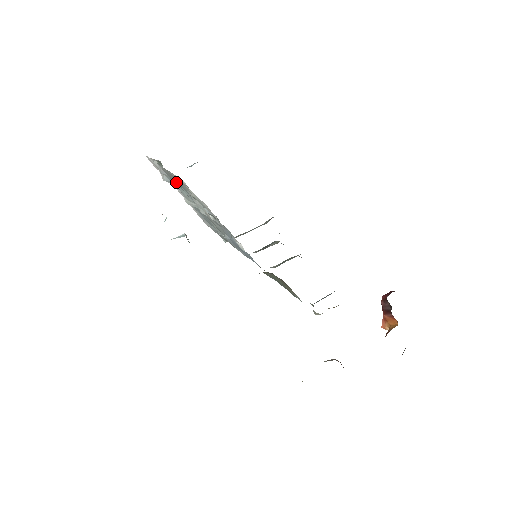
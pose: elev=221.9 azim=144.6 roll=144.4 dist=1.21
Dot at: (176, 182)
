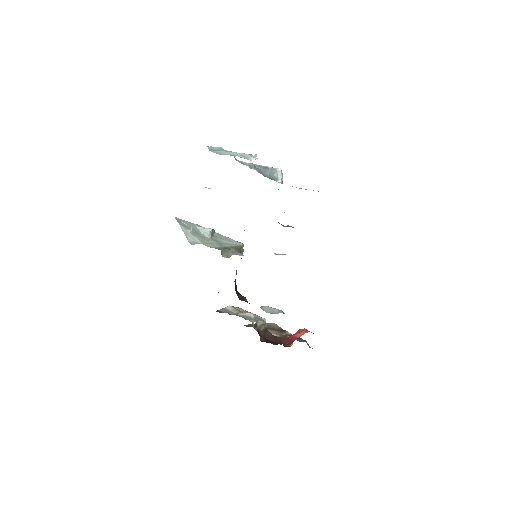
Dot at: occluded
